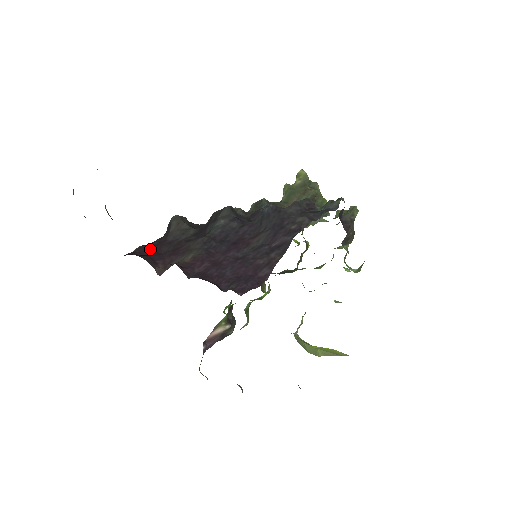
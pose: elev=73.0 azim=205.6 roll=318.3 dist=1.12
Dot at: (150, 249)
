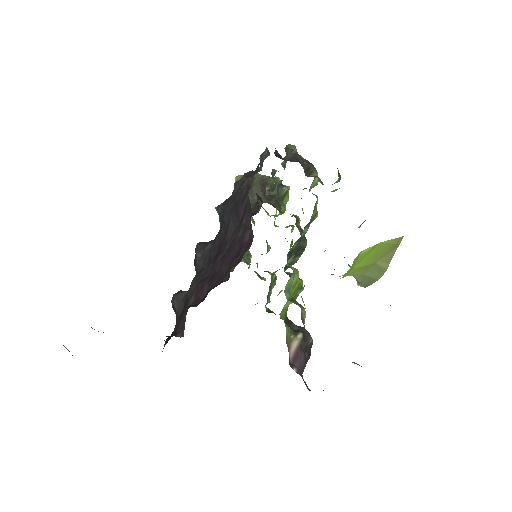
Dot at: occluded
